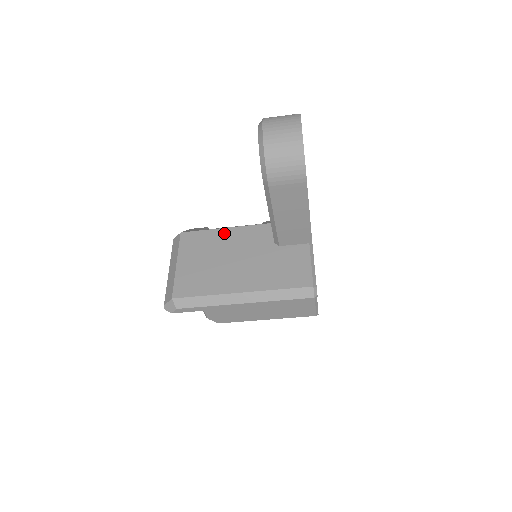
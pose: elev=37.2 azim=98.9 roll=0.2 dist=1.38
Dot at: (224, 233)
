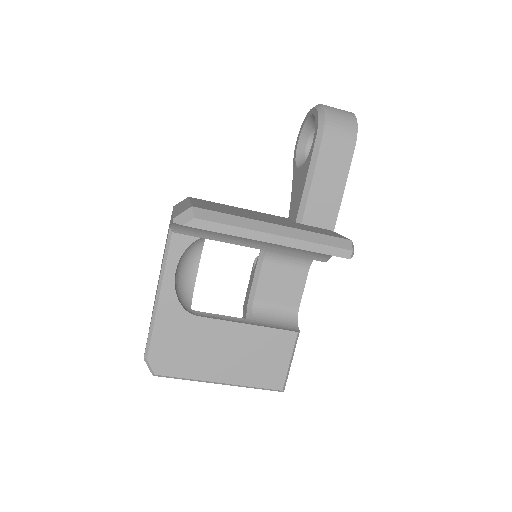
Dot at: (238, 208)
